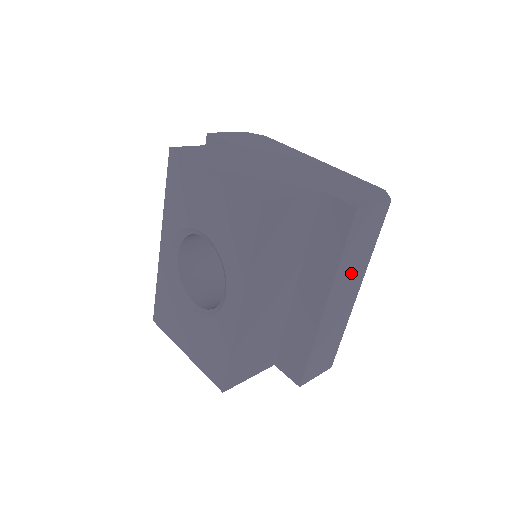
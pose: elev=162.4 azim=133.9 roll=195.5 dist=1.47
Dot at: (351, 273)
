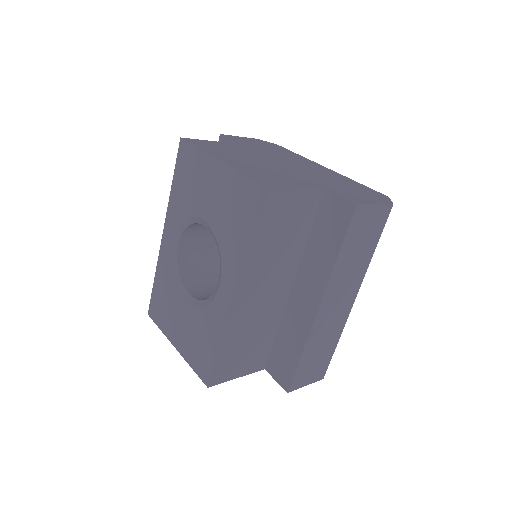
Dot at: (348, 275)
